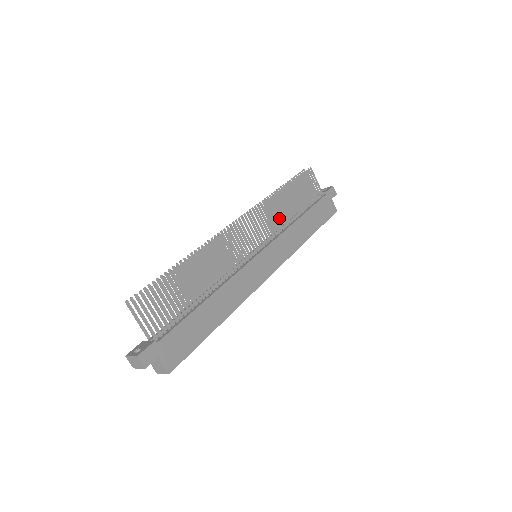
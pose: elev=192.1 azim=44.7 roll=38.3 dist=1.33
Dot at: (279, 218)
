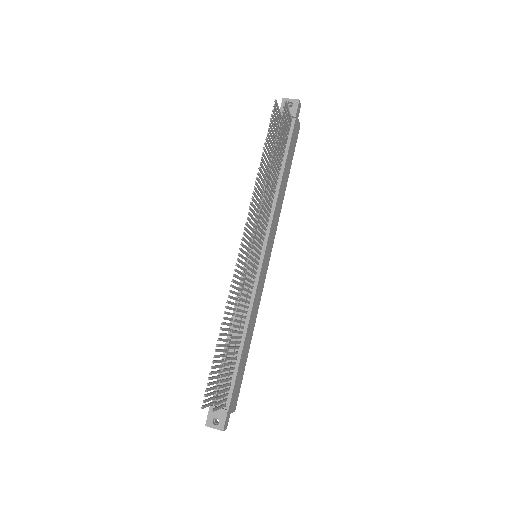
Dot at: (269, 202)
